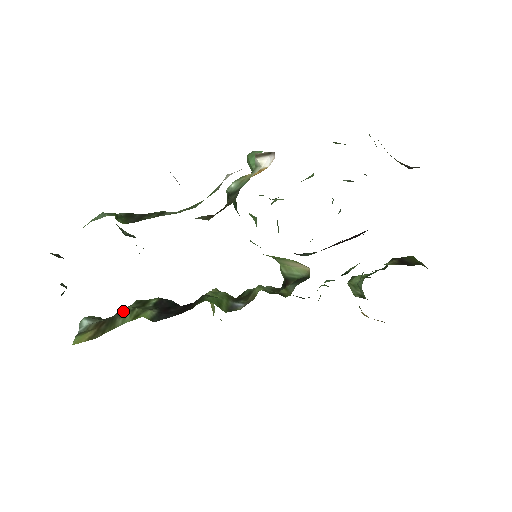
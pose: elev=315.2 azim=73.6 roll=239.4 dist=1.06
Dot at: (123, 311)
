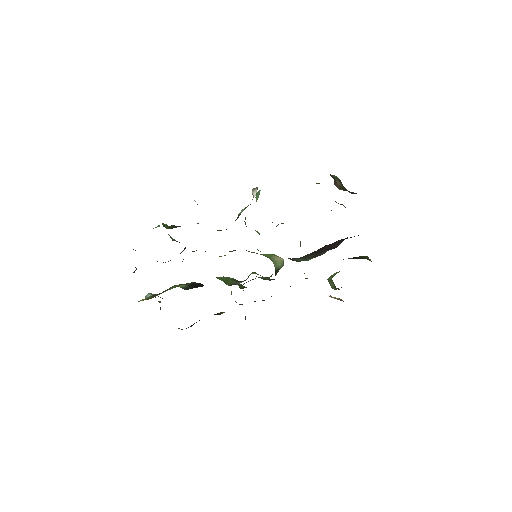
Dot at: (170, 287)
